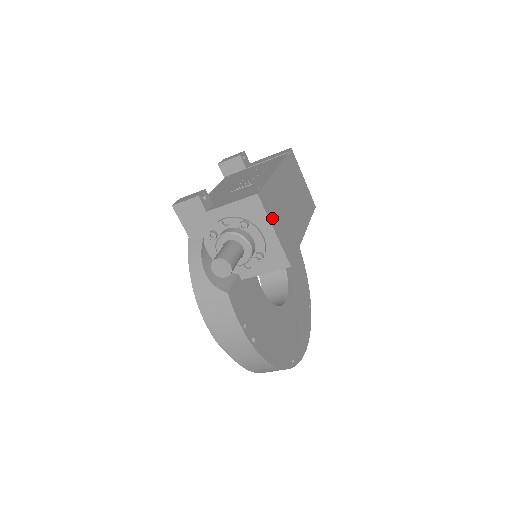
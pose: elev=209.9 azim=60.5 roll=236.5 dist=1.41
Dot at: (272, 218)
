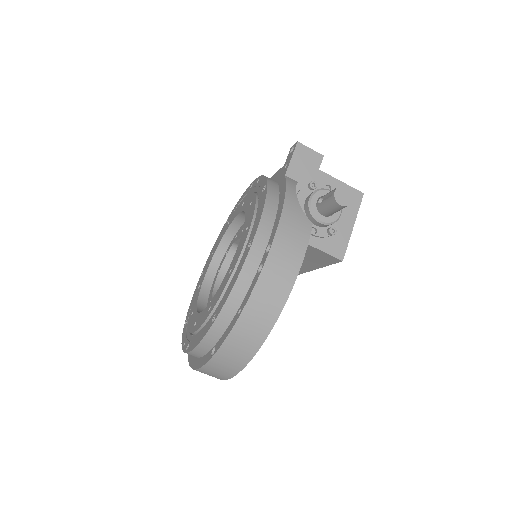
Dot at: occluded
